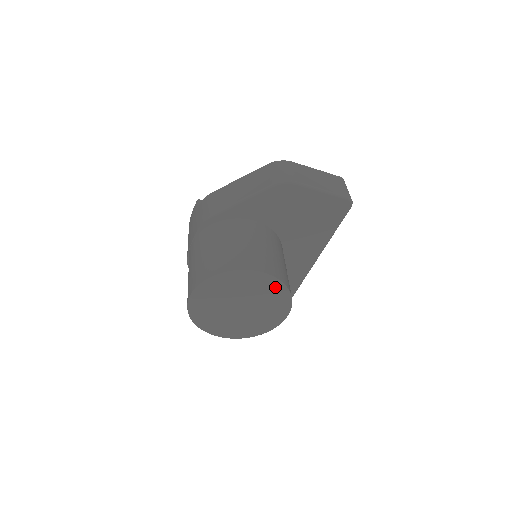
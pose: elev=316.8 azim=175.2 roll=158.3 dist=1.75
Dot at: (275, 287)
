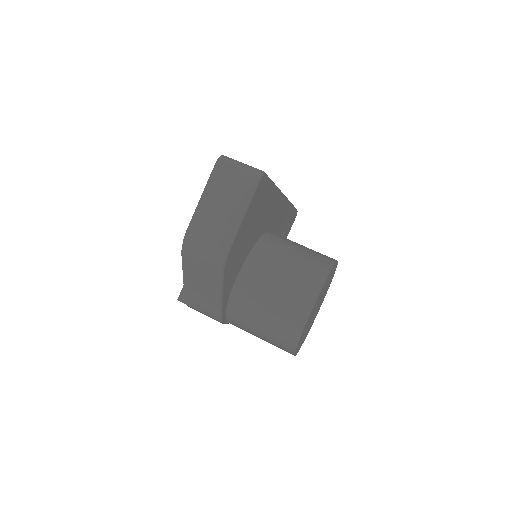
Dot at: occluded
